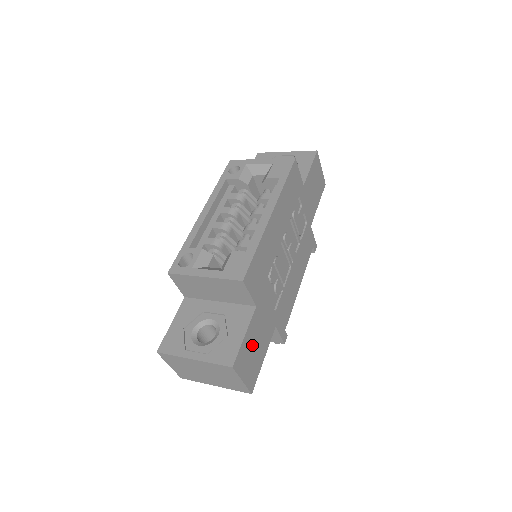
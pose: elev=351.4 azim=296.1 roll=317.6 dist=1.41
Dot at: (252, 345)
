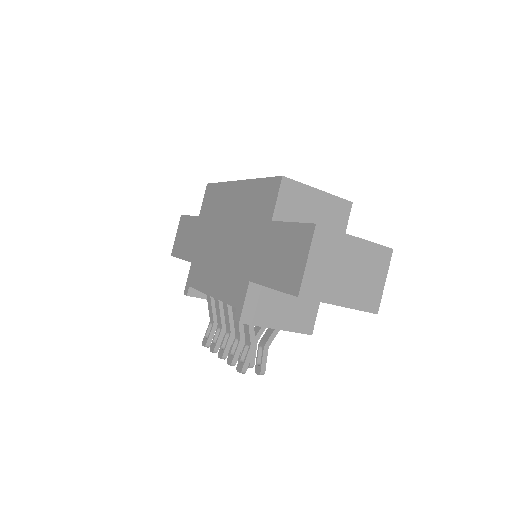
Dot at: occluded
